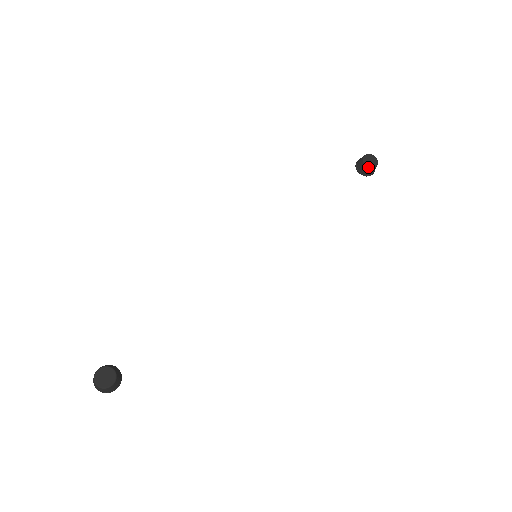
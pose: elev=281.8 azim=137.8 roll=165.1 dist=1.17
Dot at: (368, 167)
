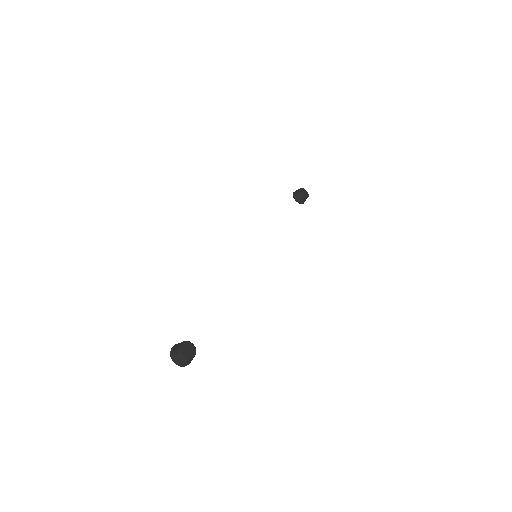
Dot at: (304, 197)
